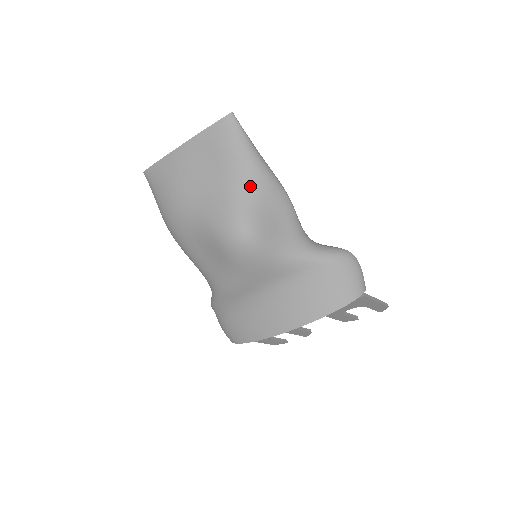
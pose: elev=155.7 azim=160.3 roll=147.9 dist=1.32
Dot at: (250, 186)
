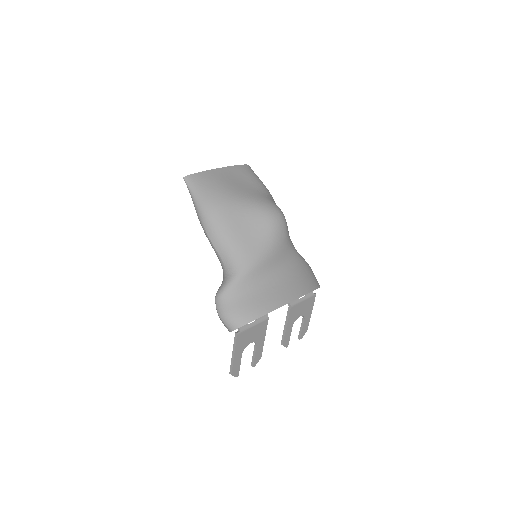
Dot at: (271, 197)
